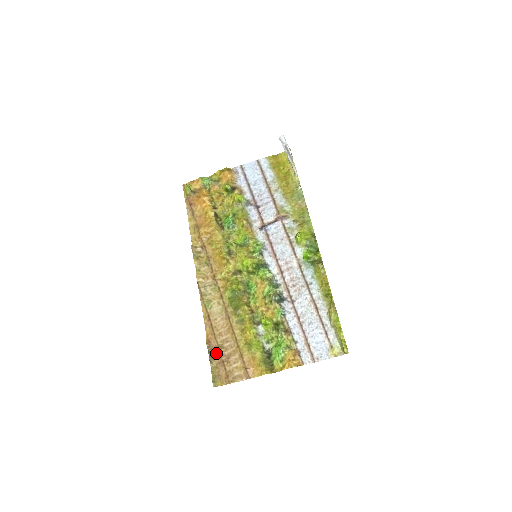
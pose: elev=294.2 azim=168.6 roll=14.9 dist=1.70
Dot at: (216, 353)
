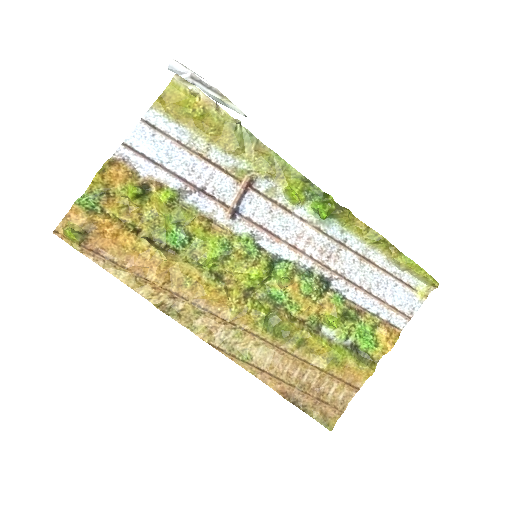
Dot at: (303, 398)
